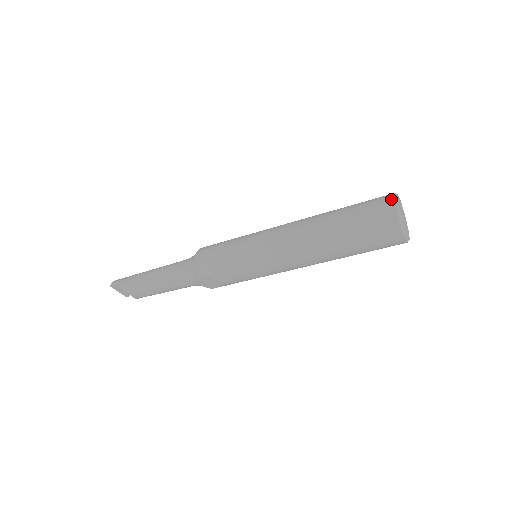
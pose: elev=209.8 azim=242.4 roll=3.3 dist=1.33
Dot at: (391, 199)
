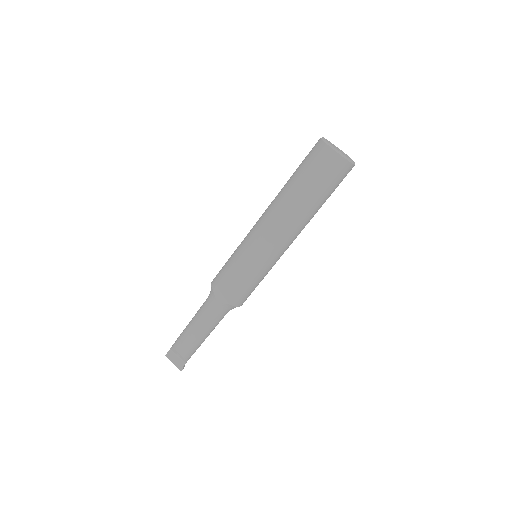
Dot at: occluded
